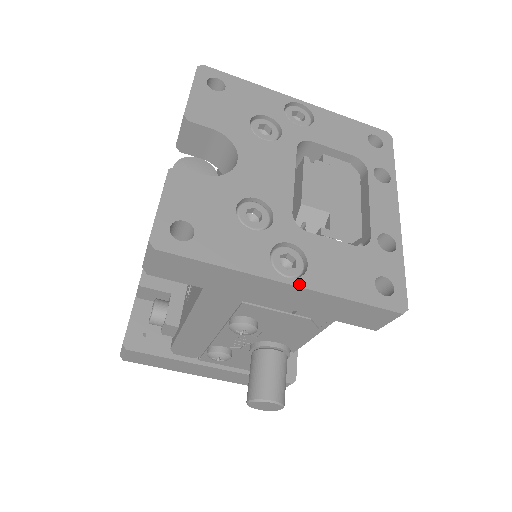
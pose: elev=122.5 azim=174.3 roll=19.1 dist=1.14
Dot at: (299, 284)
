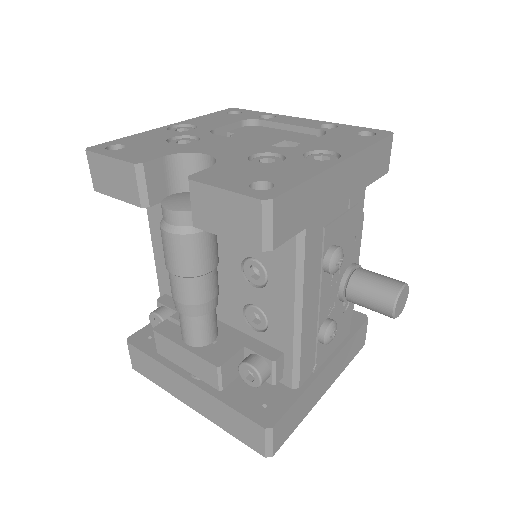
Dot at: (347, 157)
